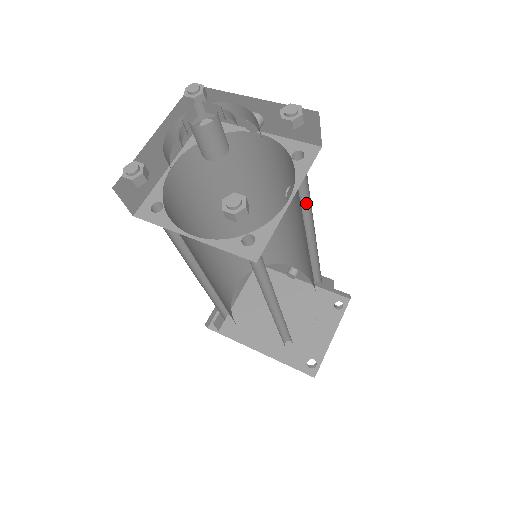
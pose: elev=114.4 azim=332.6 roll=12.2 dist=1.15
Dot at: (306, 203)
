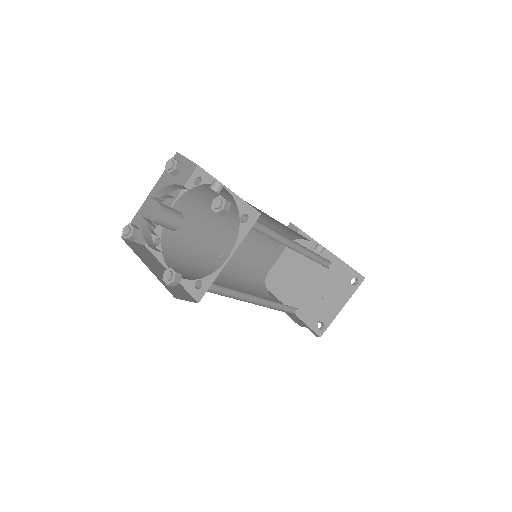
Dot at: occluded
